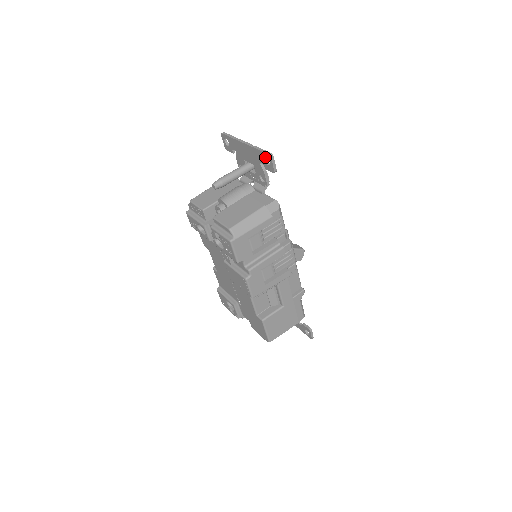
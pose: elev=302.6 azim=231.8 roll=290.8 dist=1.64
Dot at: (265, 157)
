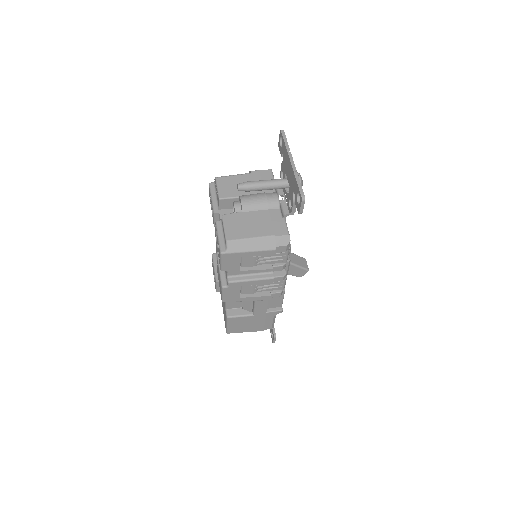
Dot at: occluded
